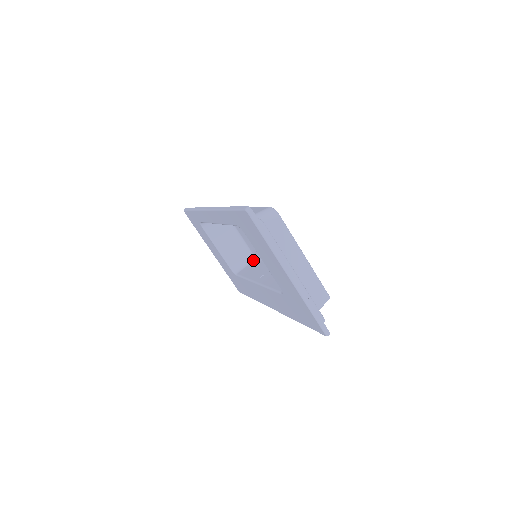
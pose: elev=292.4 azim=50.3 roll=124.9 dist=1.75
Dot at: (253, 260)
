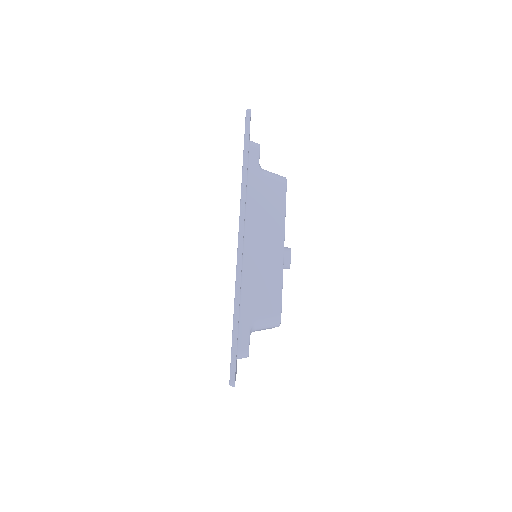
Dot at: occluded
